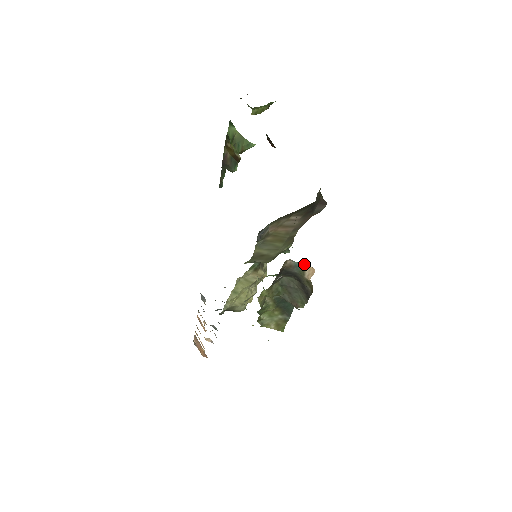
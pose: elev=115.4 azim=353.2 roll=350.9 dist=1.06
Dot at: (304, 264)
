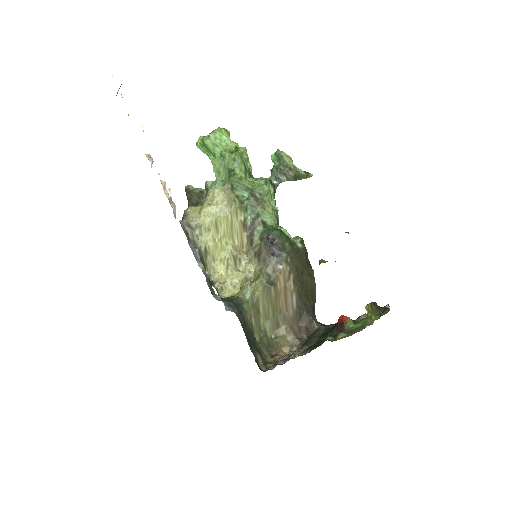
Dot at: occluded
